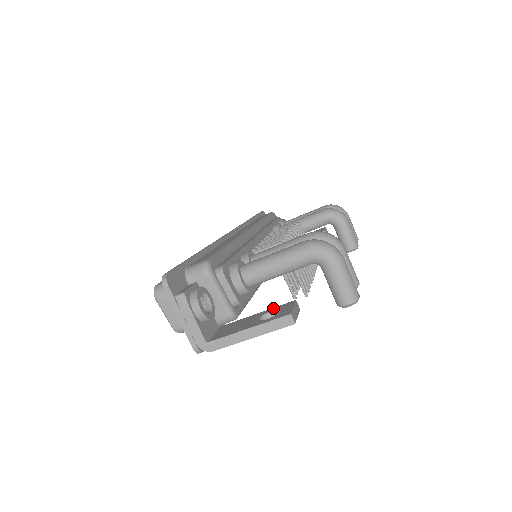
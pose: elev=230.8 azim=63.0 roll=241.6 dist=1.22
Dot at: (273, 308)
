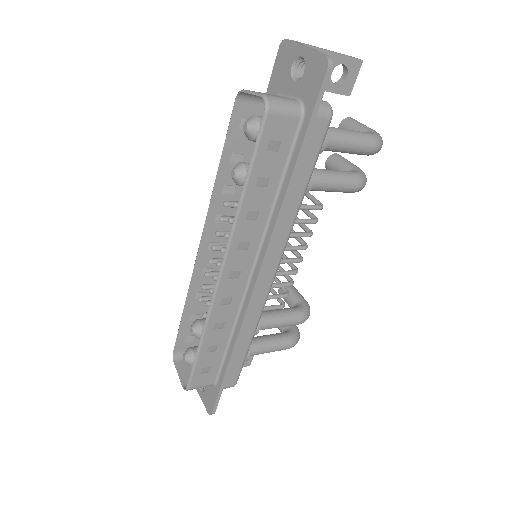
Dot at: occluded
